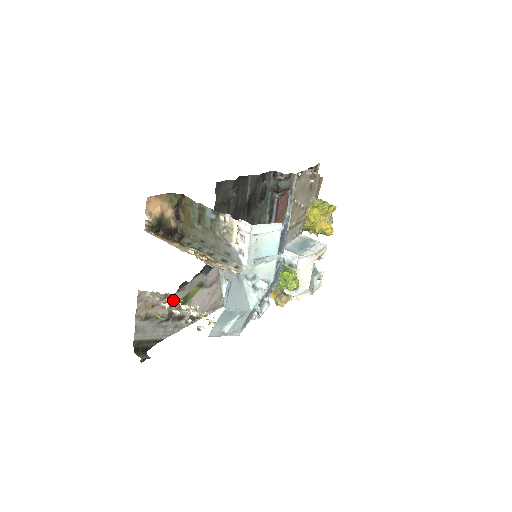
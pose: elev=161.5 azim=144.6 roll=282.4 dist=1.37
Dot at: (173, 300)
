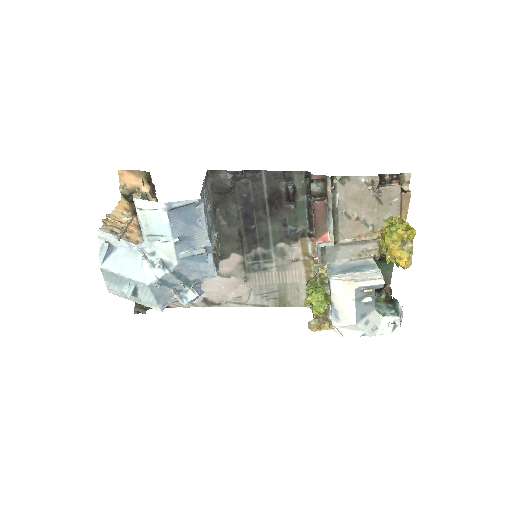
Dot at: occluded
